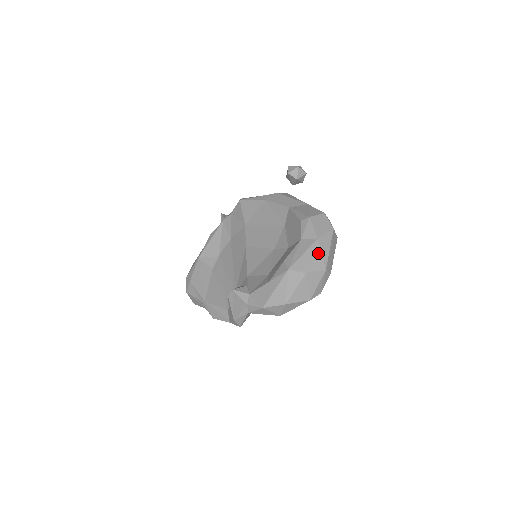
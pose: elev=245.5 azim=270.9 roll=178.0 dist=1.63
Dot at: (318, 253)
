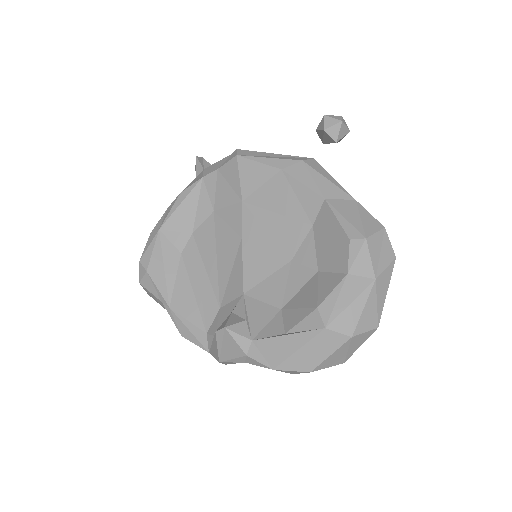
Dot at: (372, 303)
